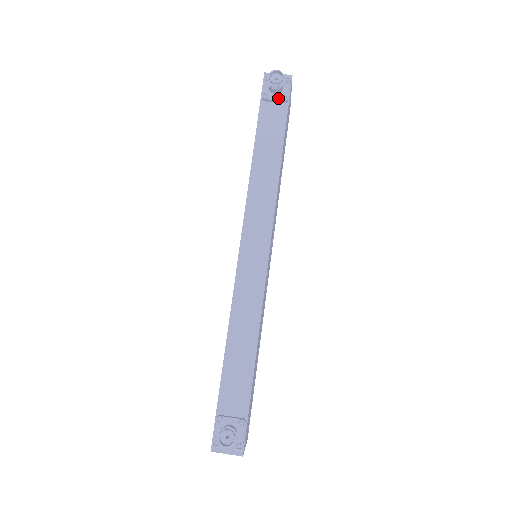
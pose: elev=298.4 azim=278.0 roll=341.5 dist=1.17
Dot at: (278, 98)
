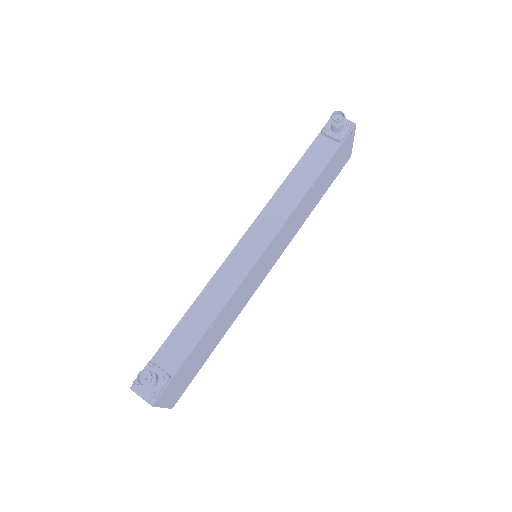
Dot at: (334, 136)
